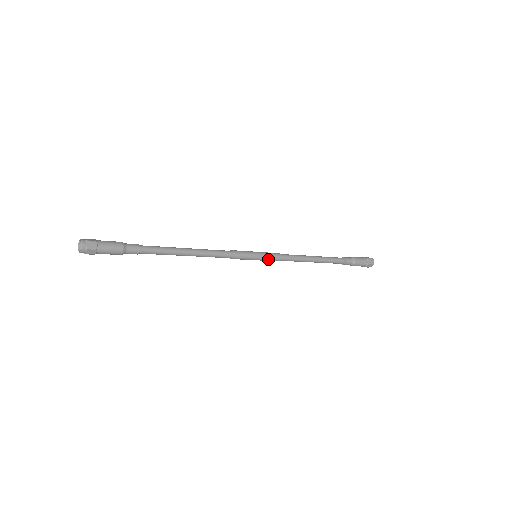
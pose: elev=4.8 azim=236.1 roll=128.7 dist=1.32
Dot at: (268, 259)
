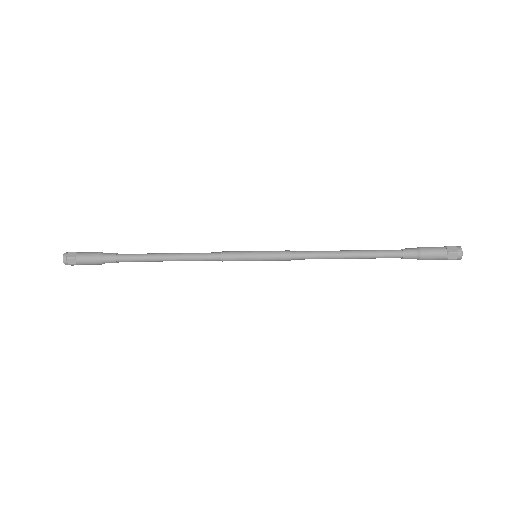
Dot at: (271, 260)
